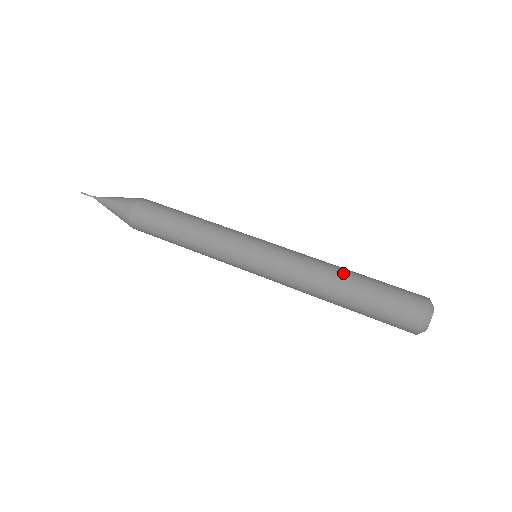
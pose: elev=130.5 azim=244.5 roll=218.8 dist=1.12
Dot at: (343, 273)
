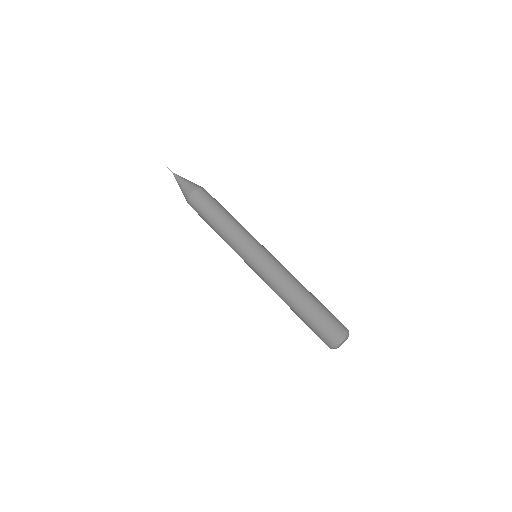
Dot at: (295, 296)
